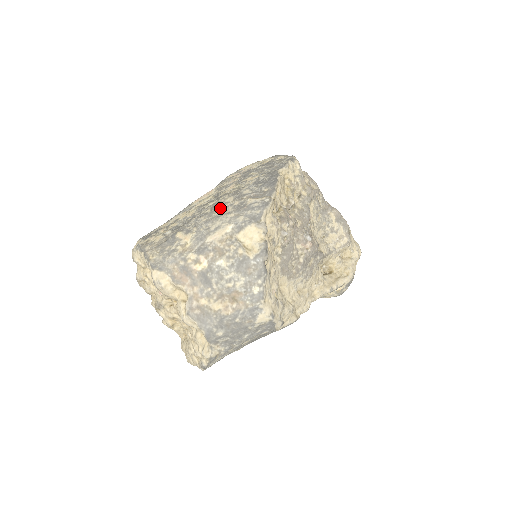
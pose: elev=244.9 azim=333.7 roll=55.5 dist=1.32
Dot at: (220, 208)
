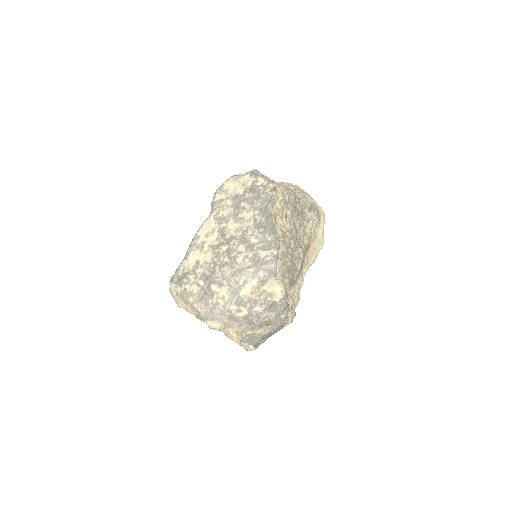
Dot at: (238, 259)
